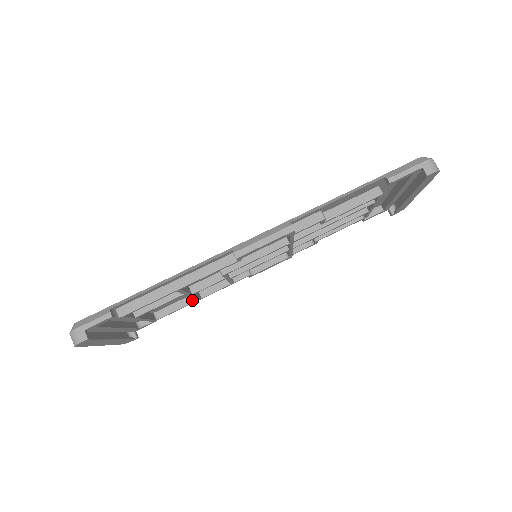
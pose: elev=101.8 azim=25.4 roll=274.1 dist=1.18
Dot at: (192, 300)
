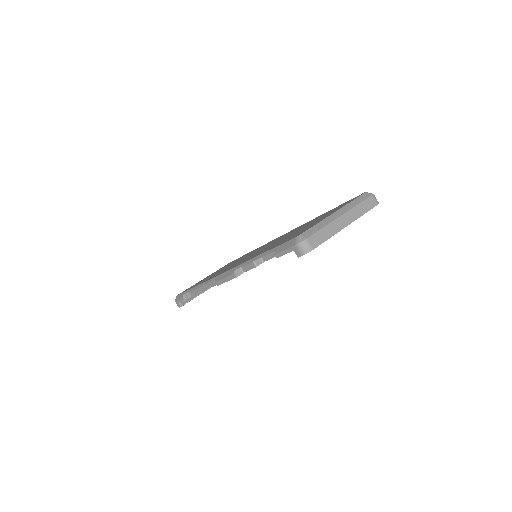
Dot at: occluded
